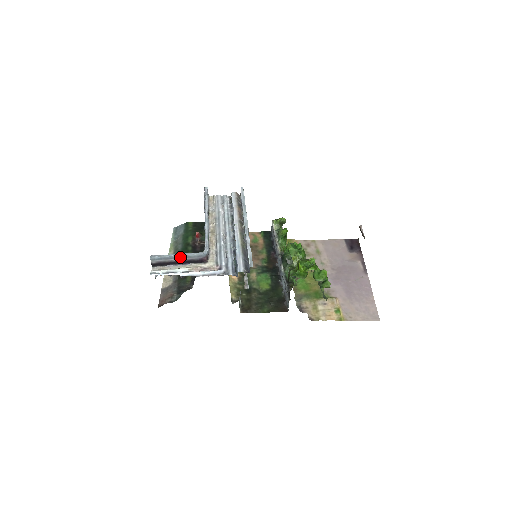
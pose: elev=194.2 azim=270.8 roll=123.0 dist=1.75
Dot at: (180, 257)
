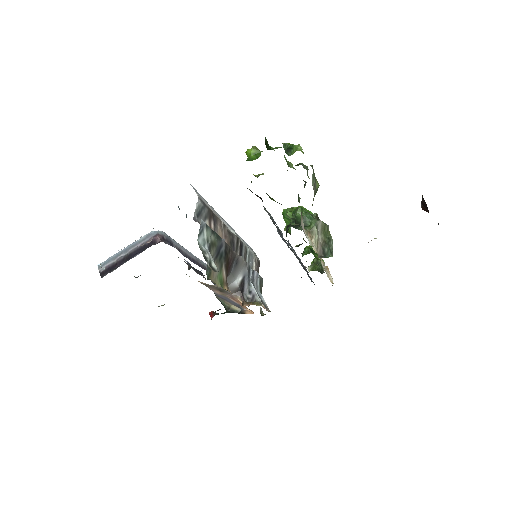
Dot at: (129, 248)
